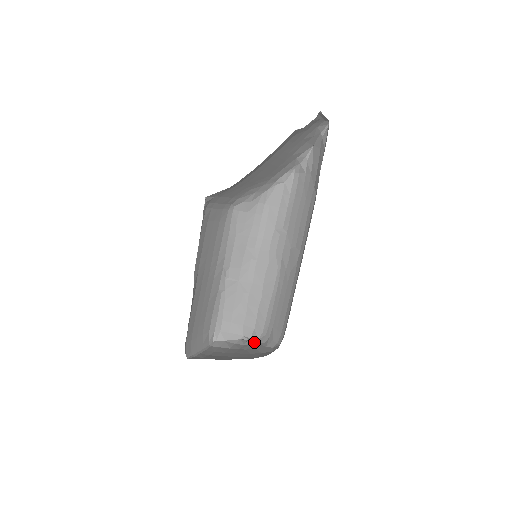
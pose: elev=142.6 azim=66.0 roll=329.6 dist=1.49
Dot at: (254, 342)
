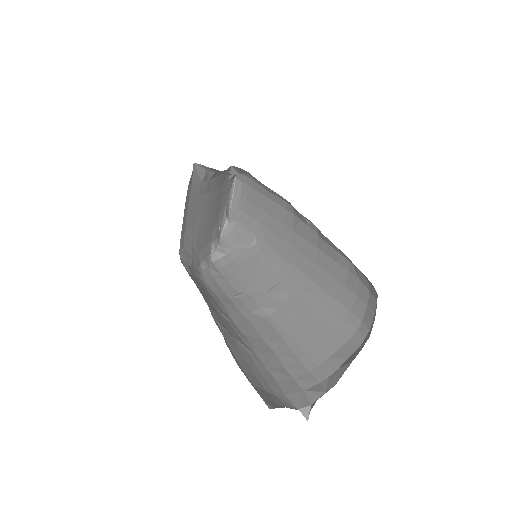
Dot at: (325, 392)
